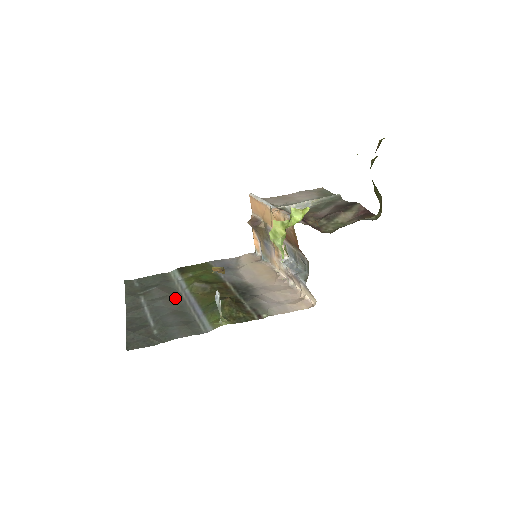
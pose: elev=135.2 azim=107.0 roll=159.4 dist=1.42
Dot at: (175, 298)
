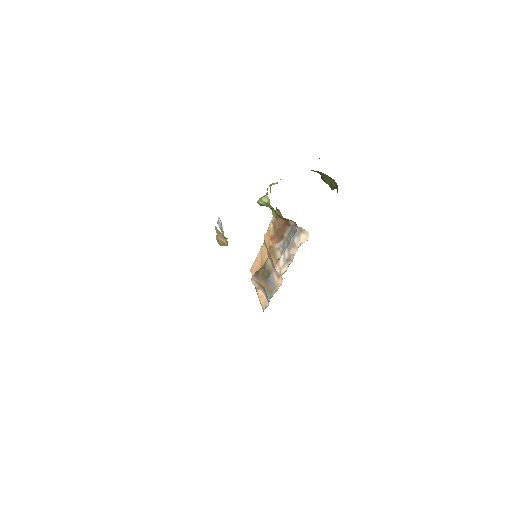
Dot at: occluded
